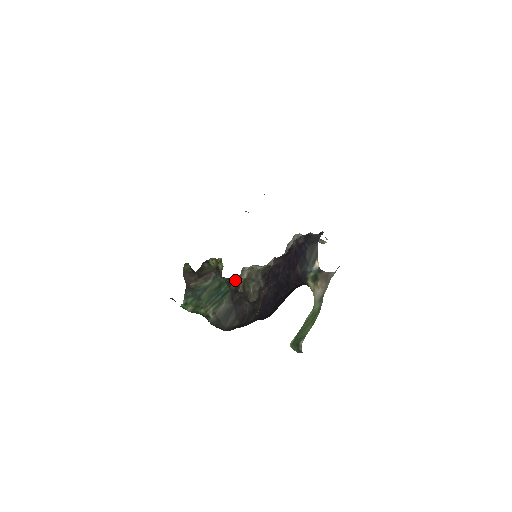
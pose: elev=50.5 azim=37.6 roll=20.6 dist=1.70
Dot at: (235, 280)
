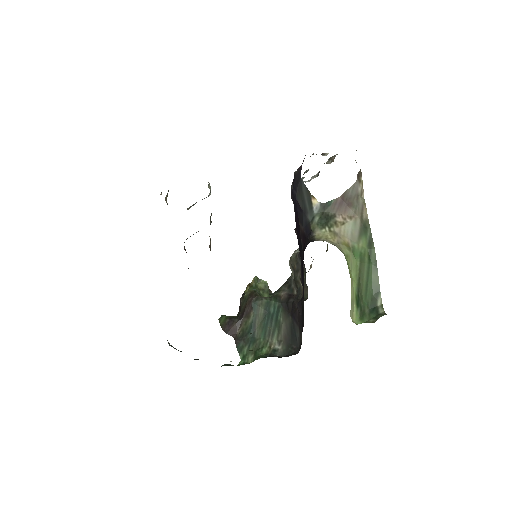
Dot at: (286, 285)
